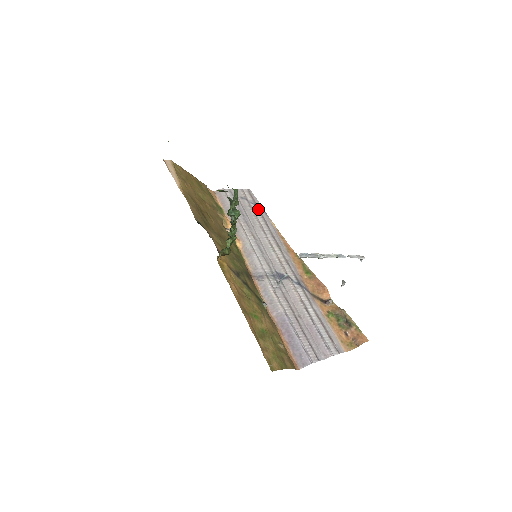
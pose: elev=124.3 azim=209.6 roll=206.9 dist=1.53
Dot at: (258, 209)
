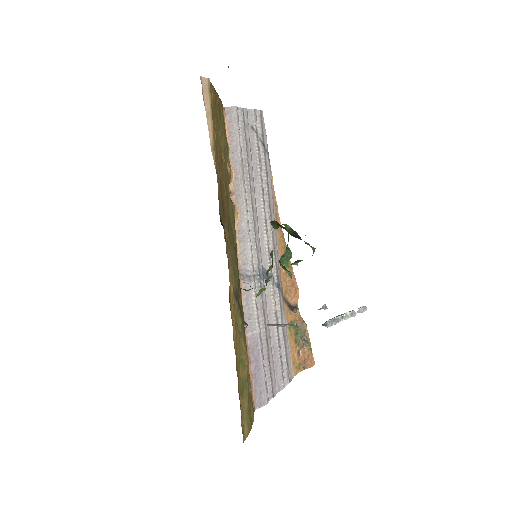
Dot at: (264, 153)
